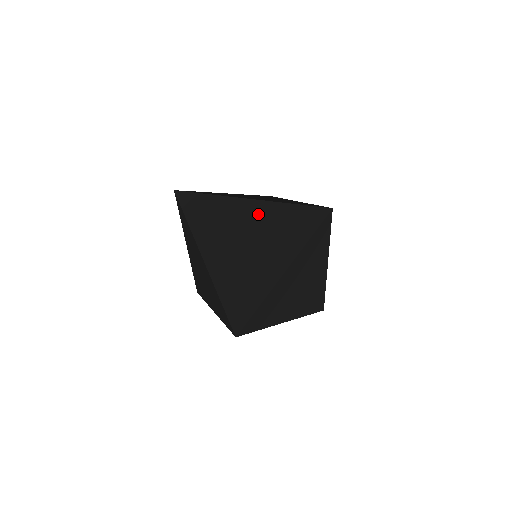
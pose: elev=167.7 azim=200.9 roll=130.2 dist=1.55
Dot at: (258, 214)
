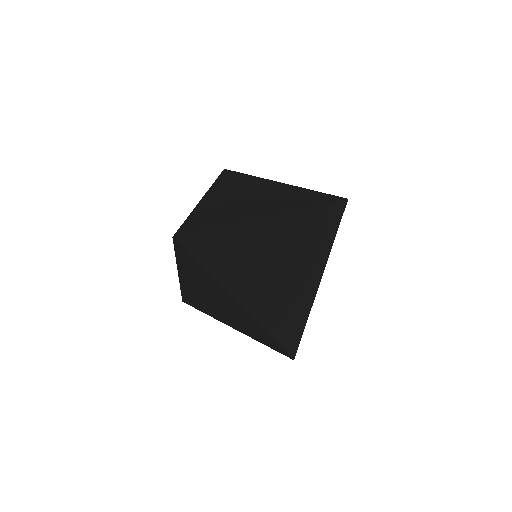
Dot at: (277, 231)
